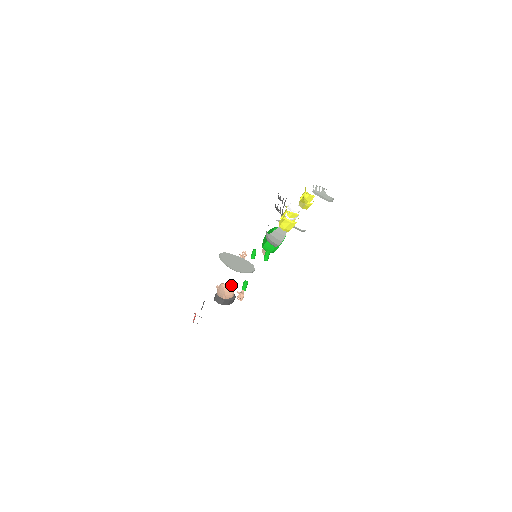
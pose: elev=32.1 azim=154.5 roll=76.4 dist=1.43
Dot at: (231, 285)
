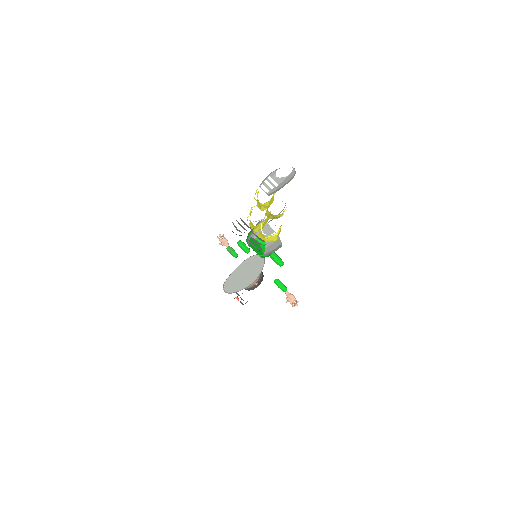
Dot at: occluded
